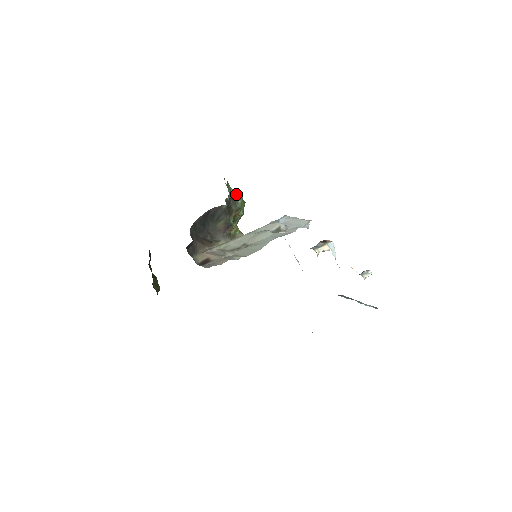
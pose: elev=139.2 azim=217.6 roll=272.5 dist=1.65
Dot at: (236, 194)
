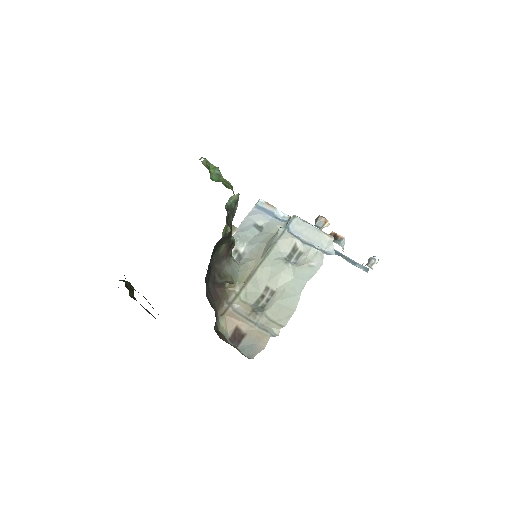
Dot at: (232, 199)
